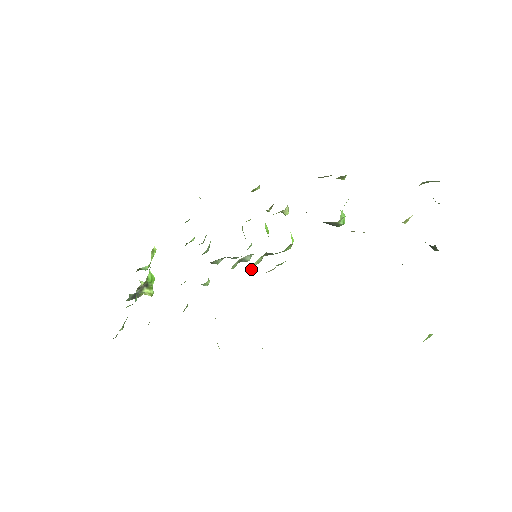
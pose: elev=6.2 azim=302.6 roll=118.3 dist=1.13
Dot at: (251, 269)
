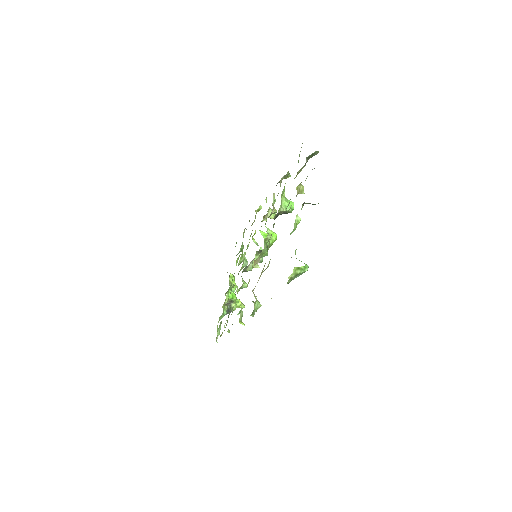
Dot at: (255, 266)
